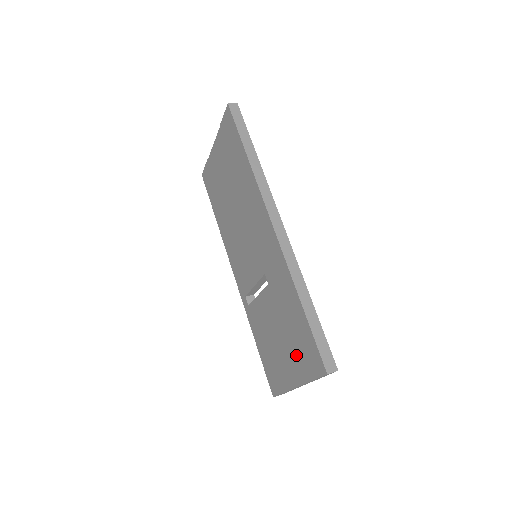
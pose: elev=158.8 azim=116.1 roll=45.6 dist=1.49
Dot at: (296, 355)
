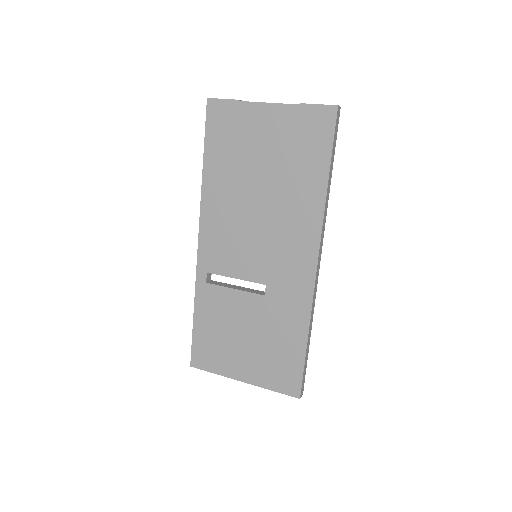
Dot at: (264, 365)
